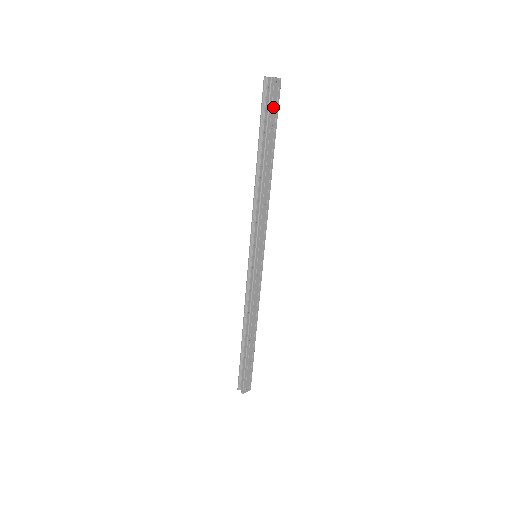
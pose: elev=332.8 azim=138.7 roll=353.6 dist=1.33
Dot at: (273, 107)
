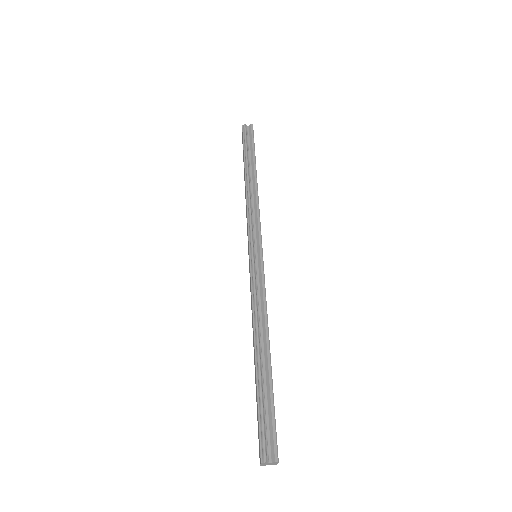
Dot at: occluded
